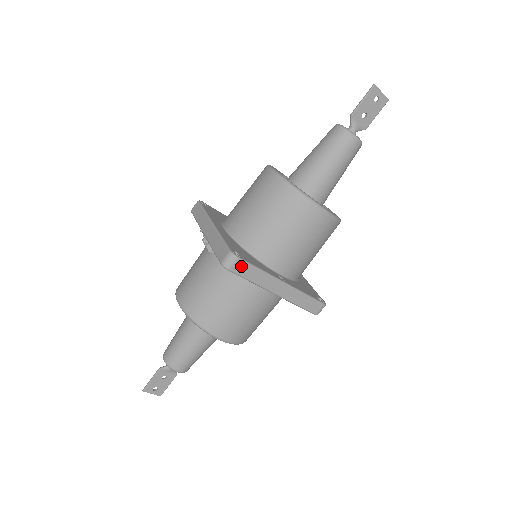
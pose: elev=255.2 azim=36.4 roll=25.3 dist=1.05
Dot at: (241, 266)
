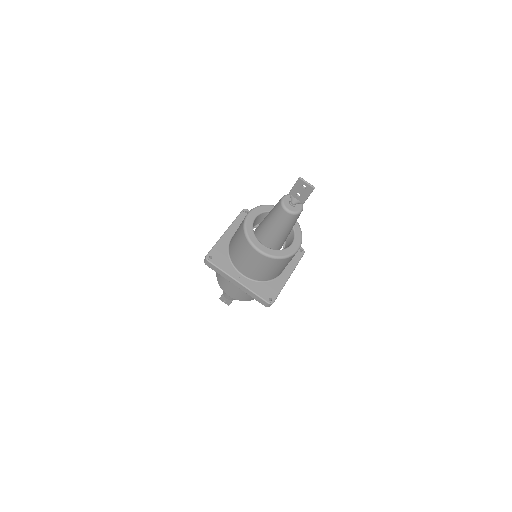
Dot at: (211, 265)
